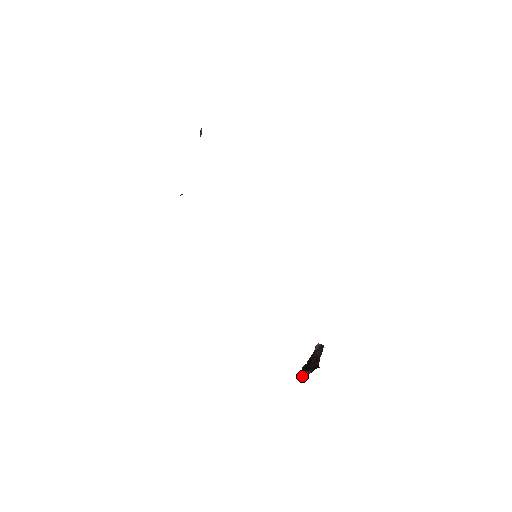
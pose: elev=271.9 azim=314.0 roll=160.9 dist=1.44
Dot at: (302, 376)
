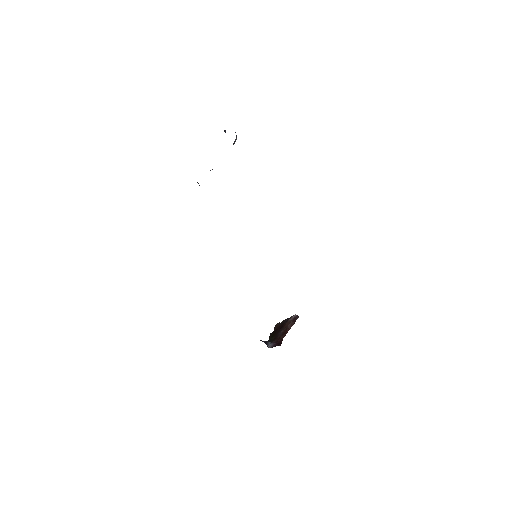
Dot at: (270, 337)
